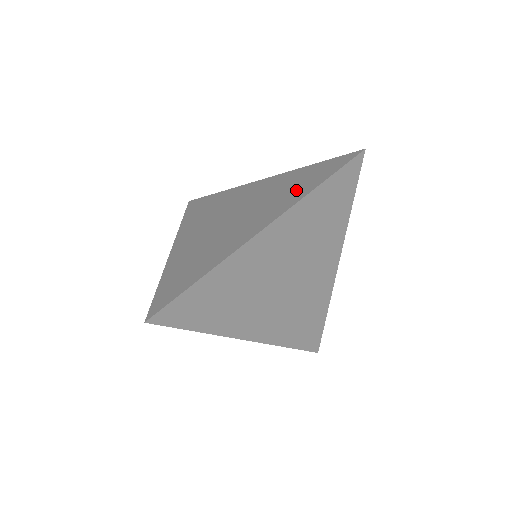
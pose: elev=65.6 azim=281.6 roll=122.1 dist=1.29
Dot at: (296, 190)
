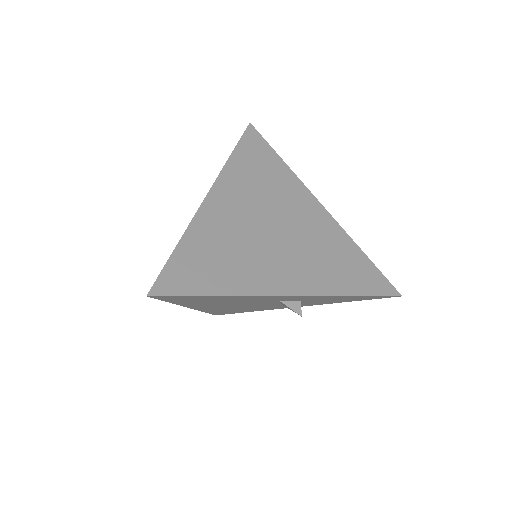
Dot at: occluded
